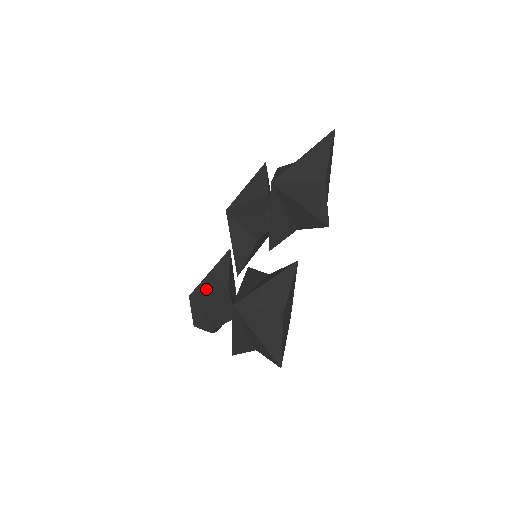
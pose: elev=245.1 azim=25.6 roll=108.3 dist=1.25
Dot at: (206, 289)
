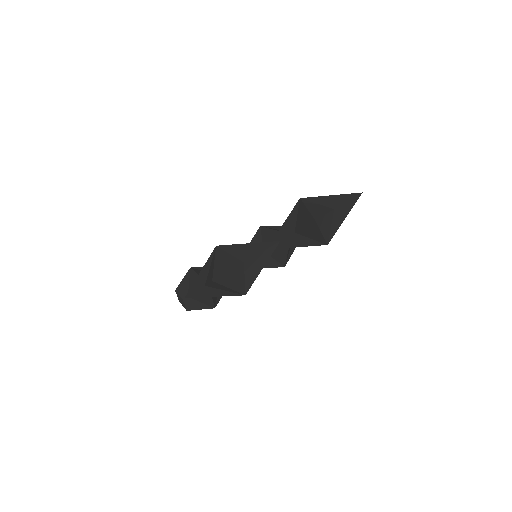
Dot at: occluded
